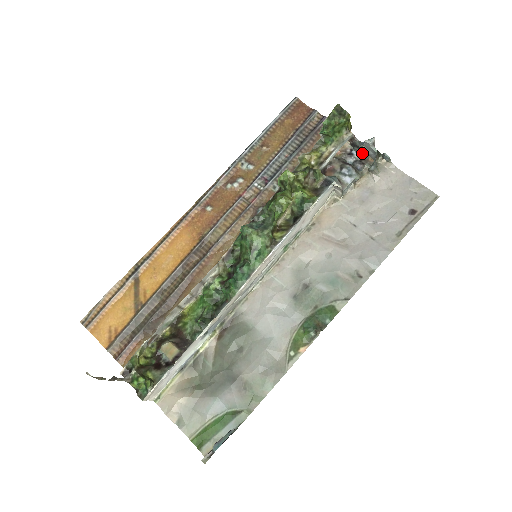
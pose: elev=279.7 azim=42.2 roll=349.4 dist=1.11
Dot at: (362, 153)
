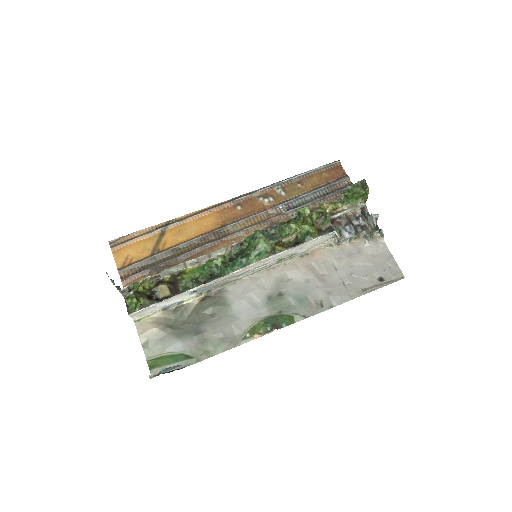
Dot at: (366, 222)
